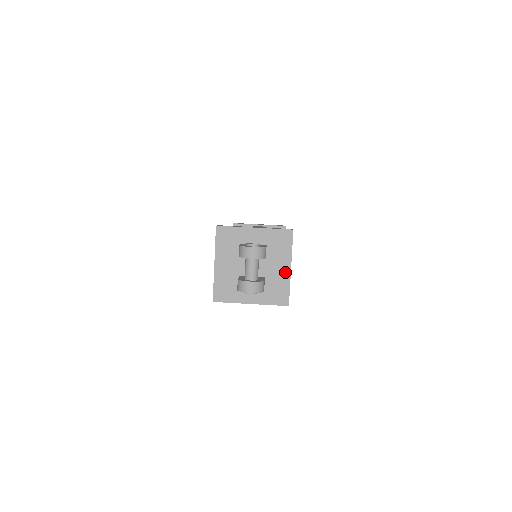
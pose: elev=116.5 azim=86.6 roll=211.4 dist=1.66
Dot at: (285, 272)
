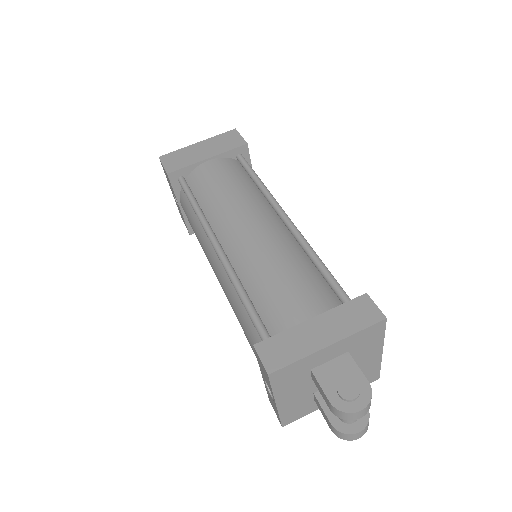
Dot at: (375, 358)
